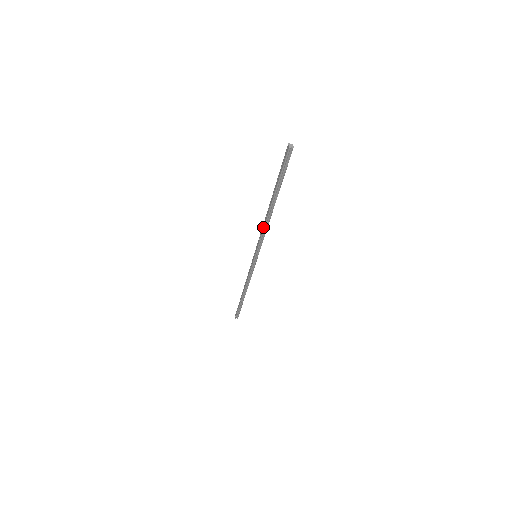
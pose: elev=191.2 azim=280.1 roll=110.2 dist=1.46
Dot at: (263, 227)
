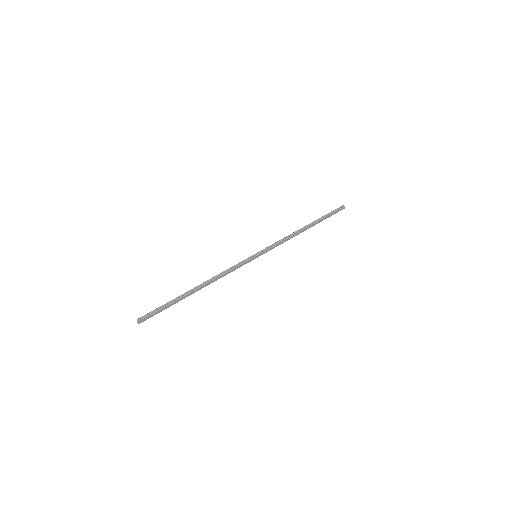
Dot at: (219, 276)
